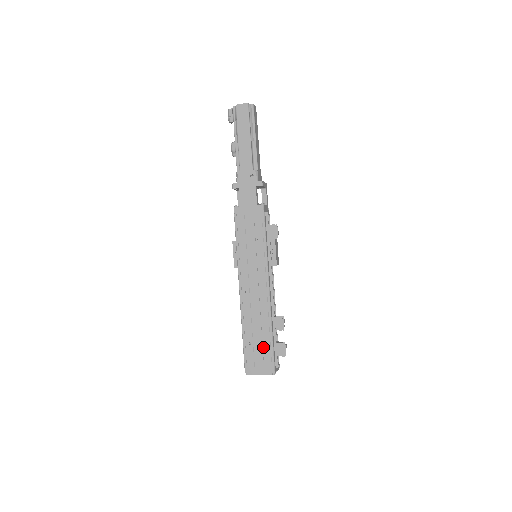
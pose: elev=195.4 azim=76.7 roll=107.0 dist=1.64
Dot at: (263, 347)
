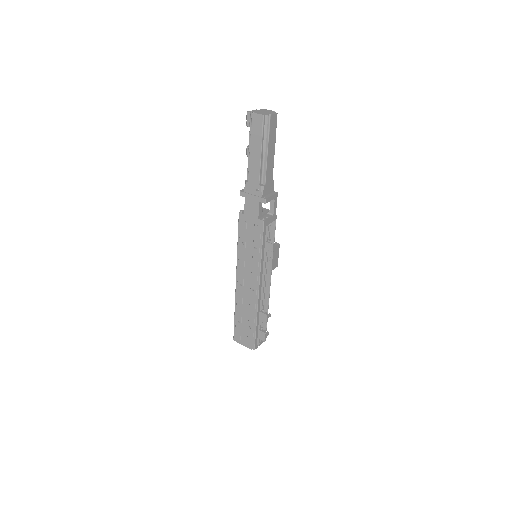
Dot at: (248, 329)
